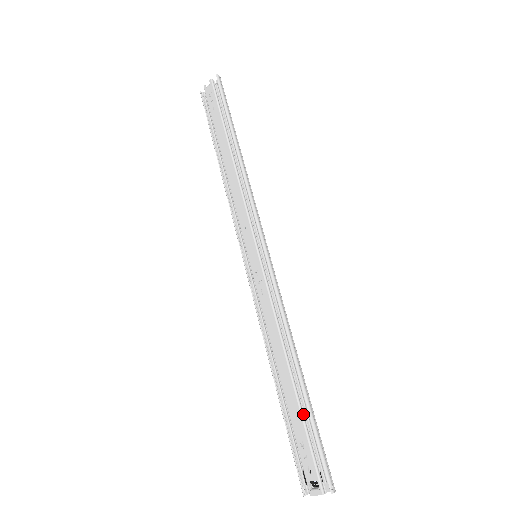
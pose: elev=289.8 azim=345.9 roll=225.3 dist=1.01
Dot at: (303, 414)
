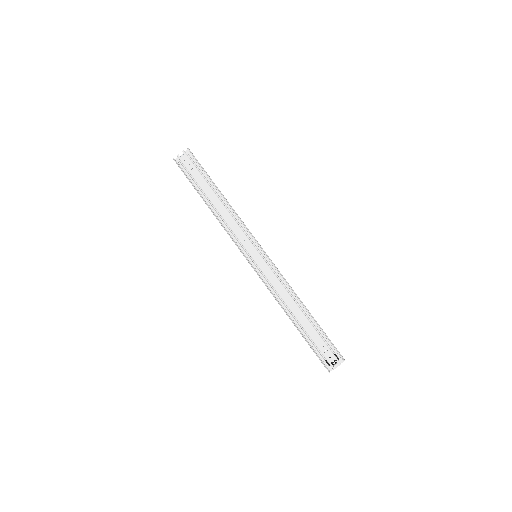
Dot at: (316, 331)
